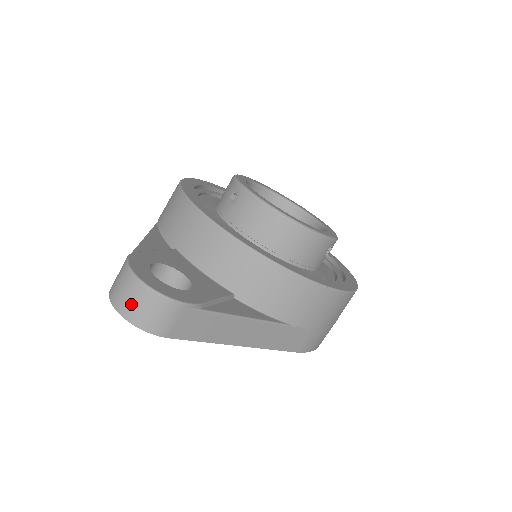
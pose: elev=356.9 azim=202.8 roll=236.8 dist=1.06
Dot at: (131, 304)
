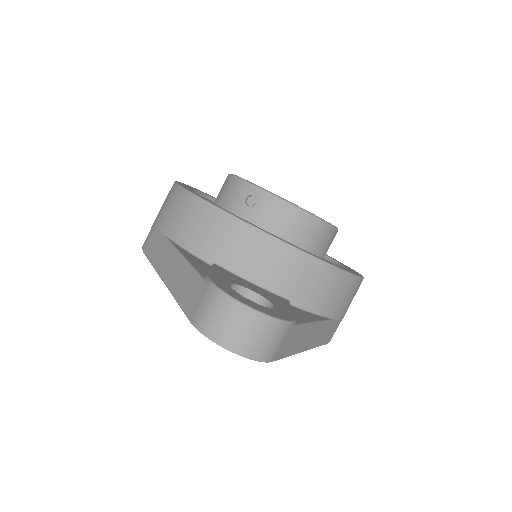
Dot at: (241, 335)
